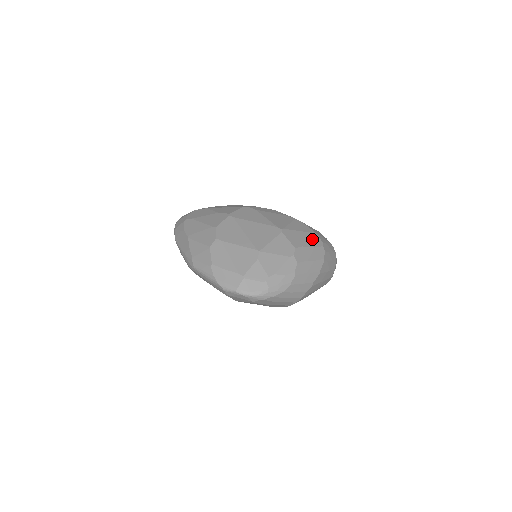
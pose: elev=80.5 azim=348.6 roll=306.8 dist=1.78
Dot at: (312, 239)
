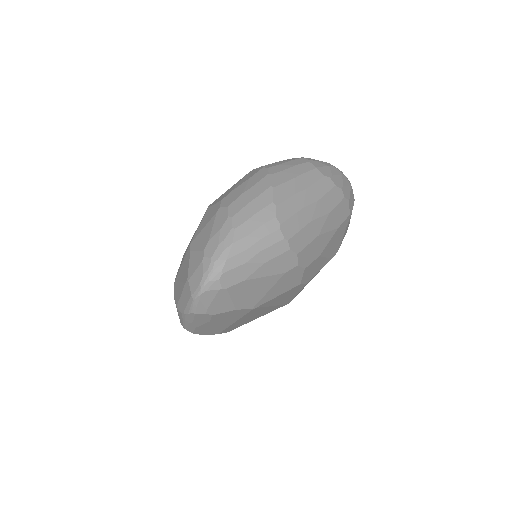
Dot at: (247, 177)
